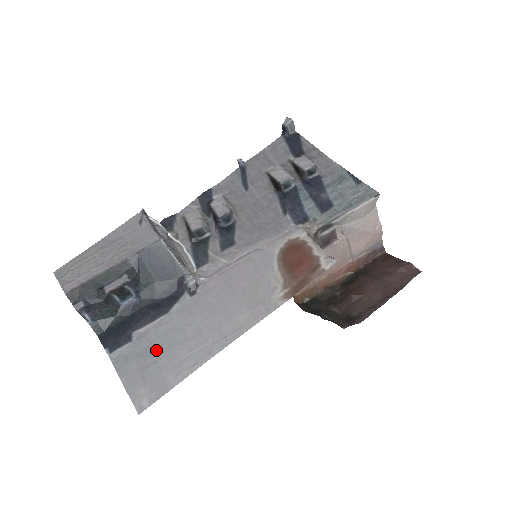
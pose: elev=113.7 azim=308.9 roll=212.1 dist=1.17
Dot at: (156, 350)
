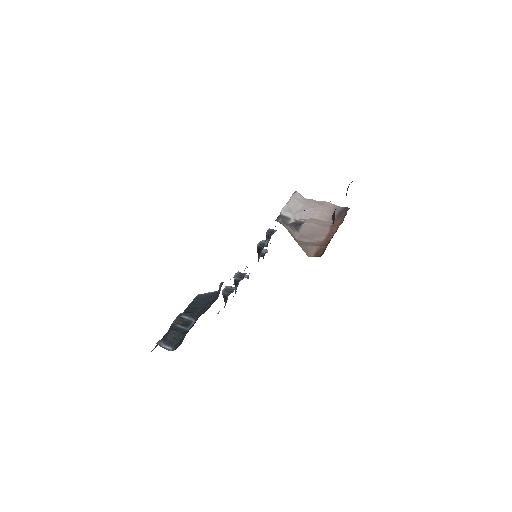
Dot at: occluded
